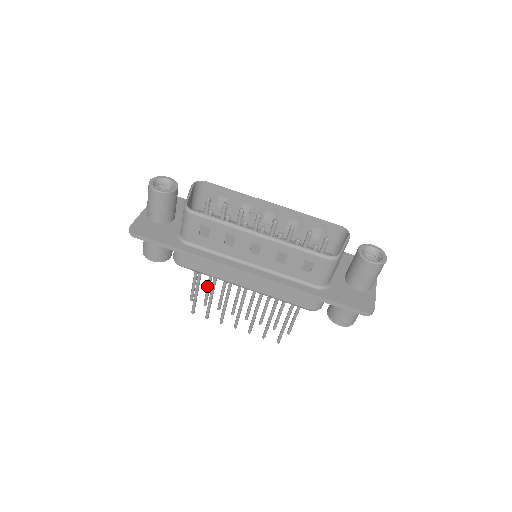
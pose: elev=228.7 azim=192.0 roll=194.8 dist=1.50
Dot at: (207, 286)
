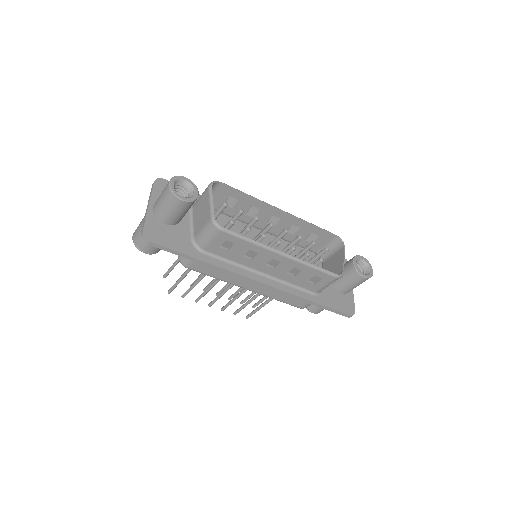
Dot at: occluded
